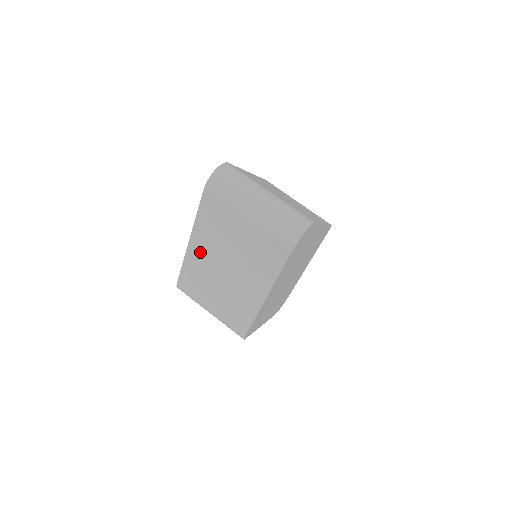
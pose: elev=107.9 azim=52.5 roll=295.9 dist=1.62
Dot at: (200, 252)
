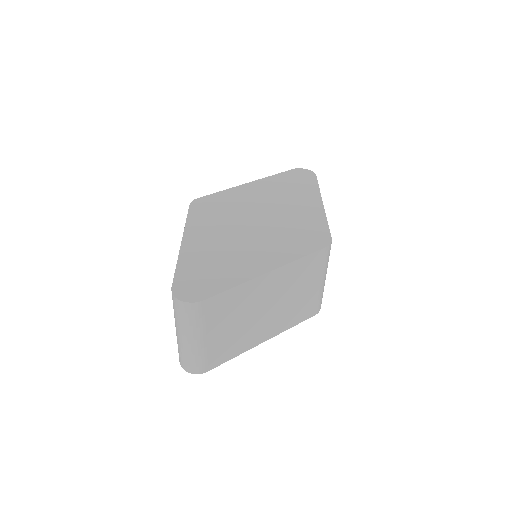
Dot at: occluded
